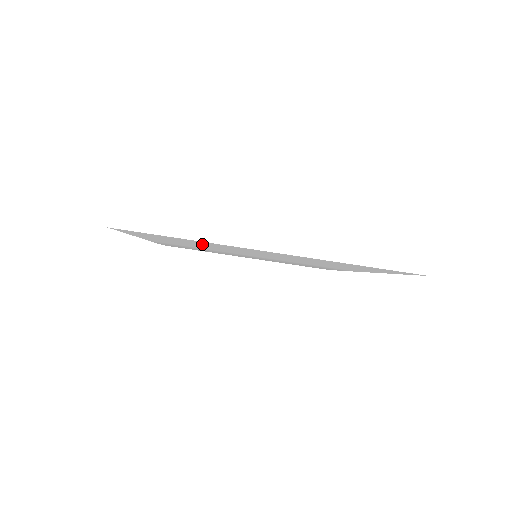
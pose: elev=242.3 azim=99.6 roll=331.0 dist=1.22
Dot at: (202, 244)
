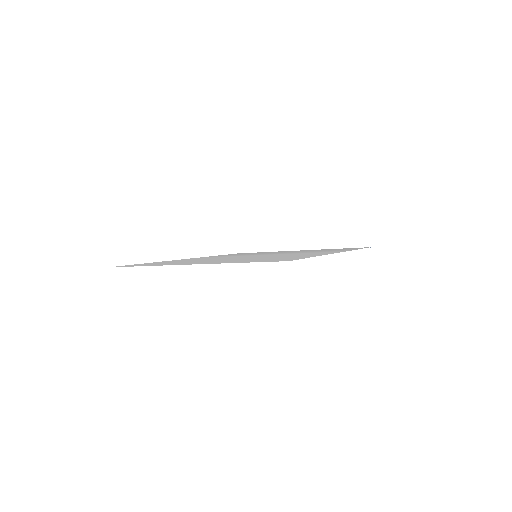
Dot at: (178, 262)
